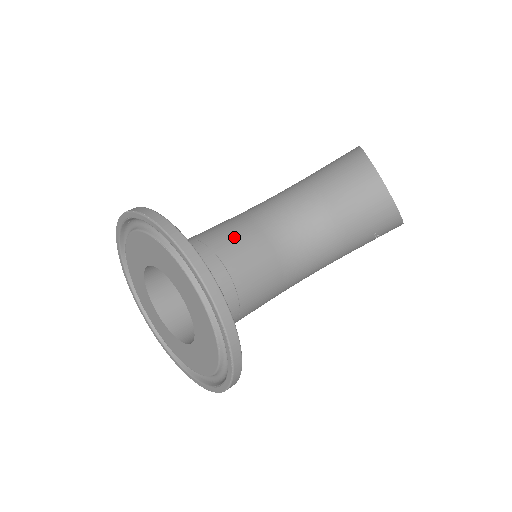
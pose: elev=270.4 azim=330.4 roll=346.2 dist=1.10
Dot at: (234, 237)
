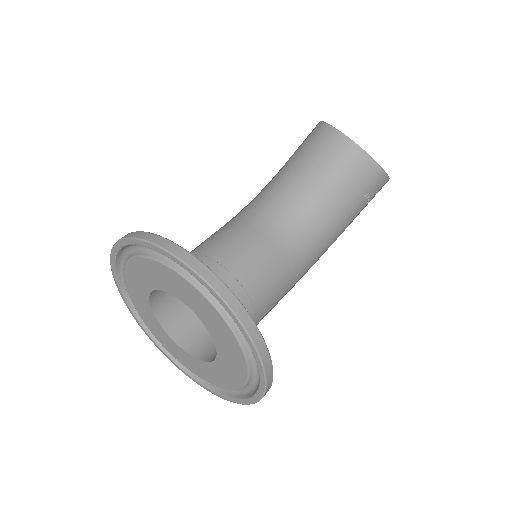
Dot at: (226, 239)
